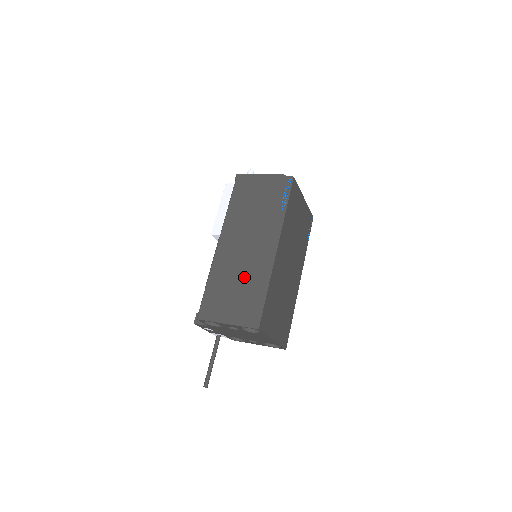
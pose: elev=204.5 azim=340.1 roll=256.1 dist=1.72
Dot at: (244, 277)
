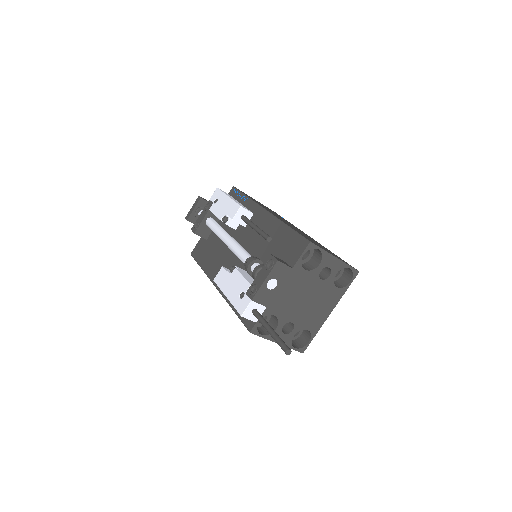
Dot at: (311, 239)
